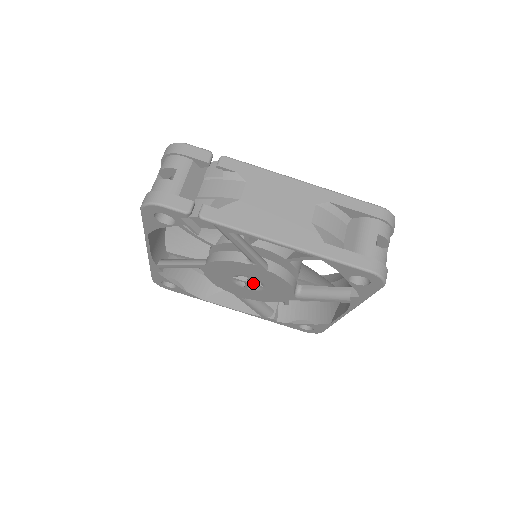
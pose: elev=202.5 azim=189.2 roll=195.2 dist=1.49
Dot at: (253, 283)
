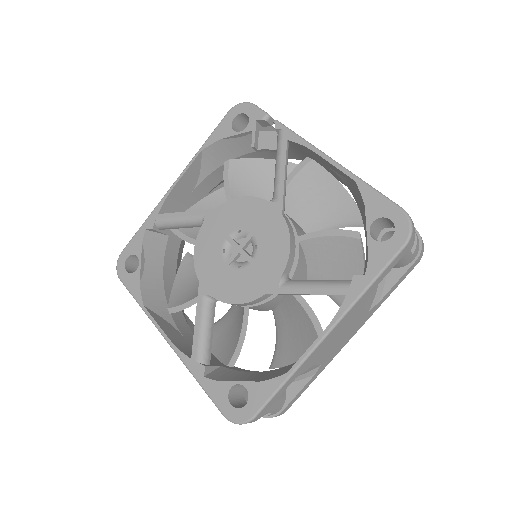
Dot at: (245, 250)
